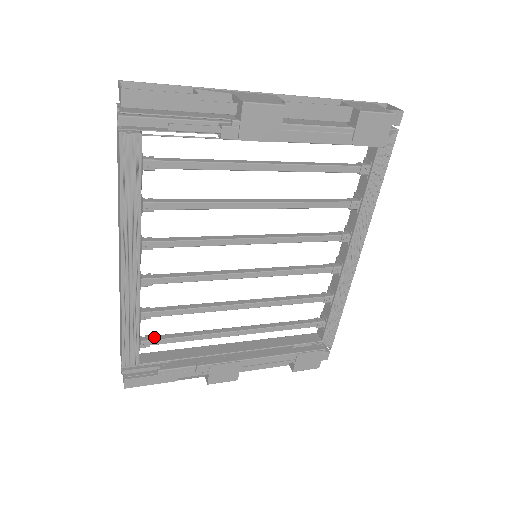
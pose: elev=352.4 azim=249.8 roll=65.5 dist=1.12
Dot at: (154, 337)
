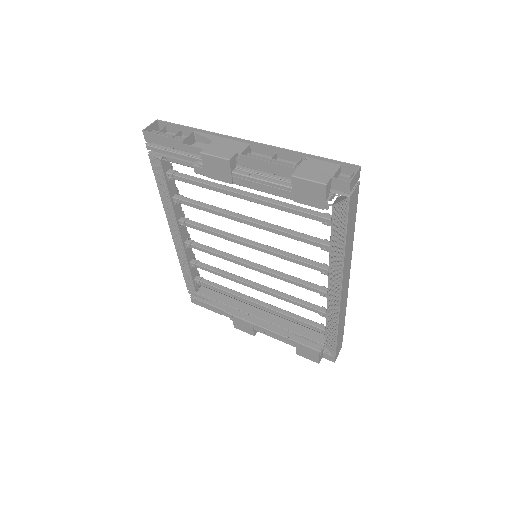
Dot at: (204, 280)
